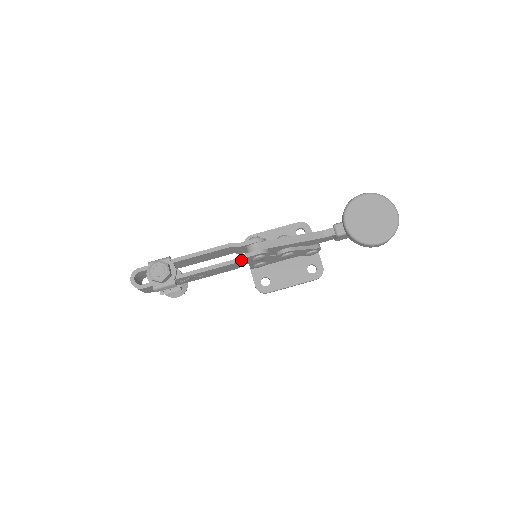
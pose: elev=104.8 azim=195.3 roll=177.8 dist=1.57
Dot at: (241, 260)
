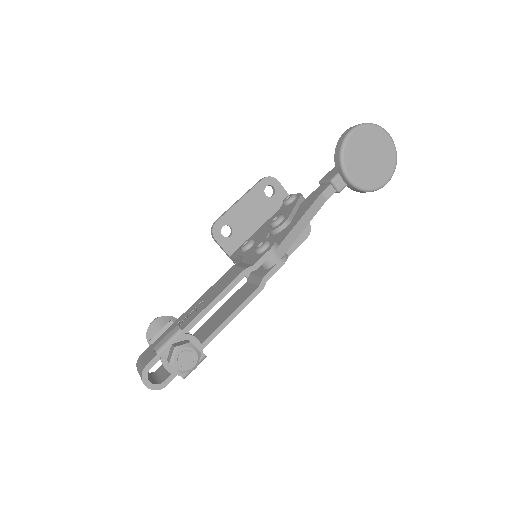
Dot at: (263, 281)
